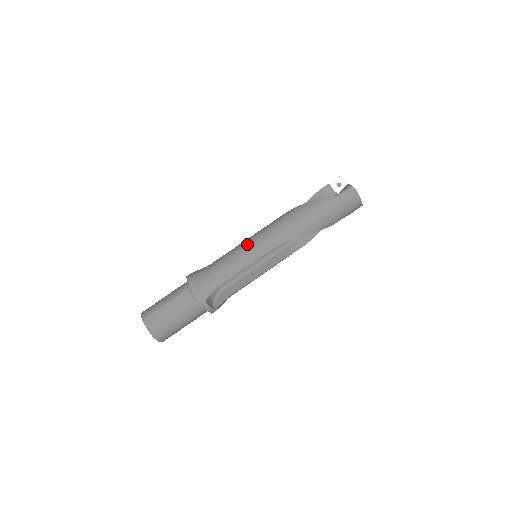
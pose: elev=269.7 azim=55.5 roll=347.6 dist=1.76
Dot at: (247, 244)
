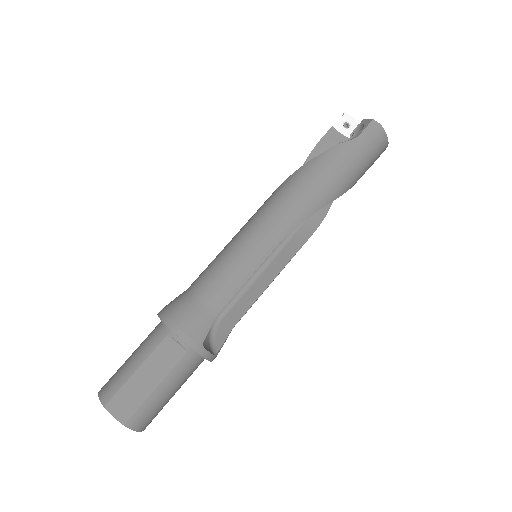
Dot at: (242, 241)
